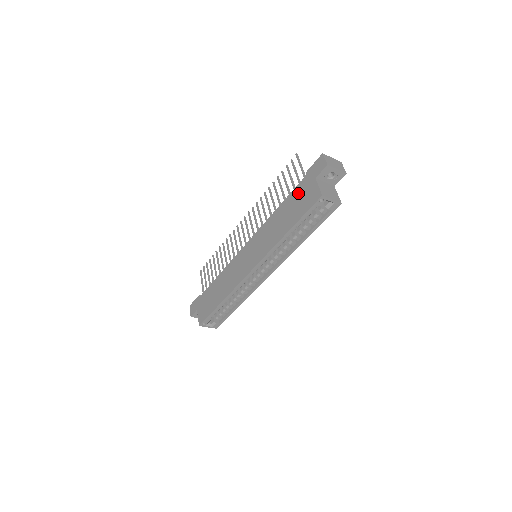
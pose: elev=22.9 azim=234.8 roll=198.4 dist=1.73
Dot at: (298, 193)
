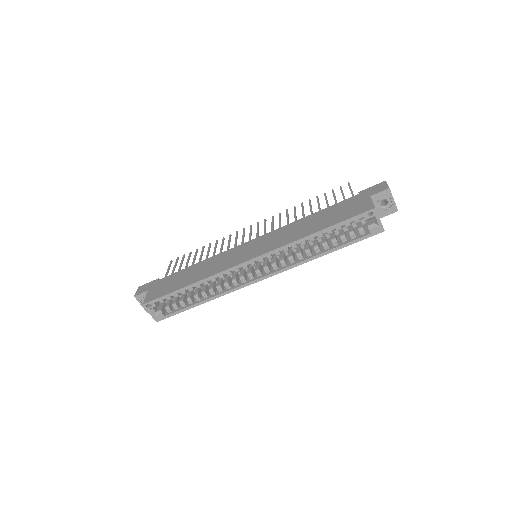
Dot at: (343, 205)
